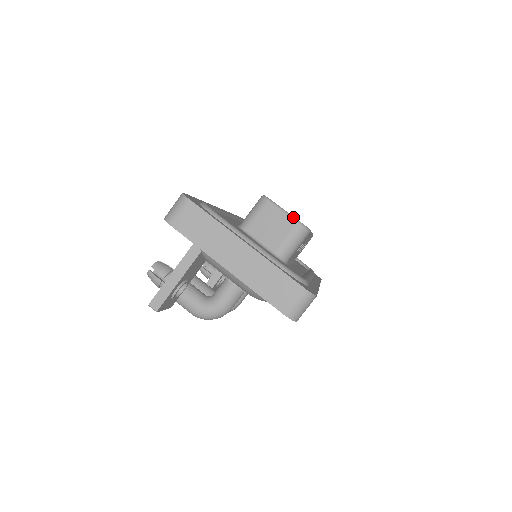
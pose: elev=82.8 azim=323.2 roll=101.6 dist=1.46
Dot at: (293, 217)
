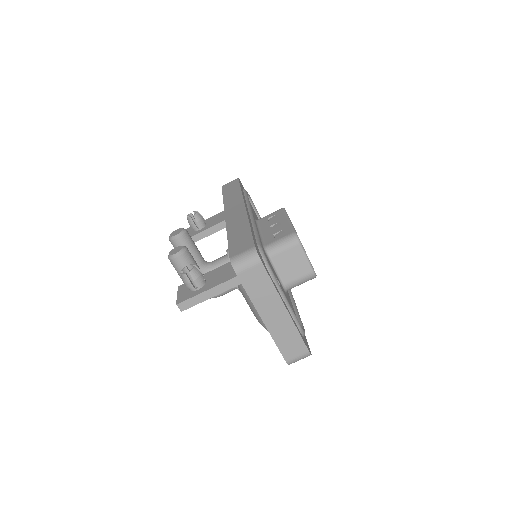
Dot at: (312, 266)
